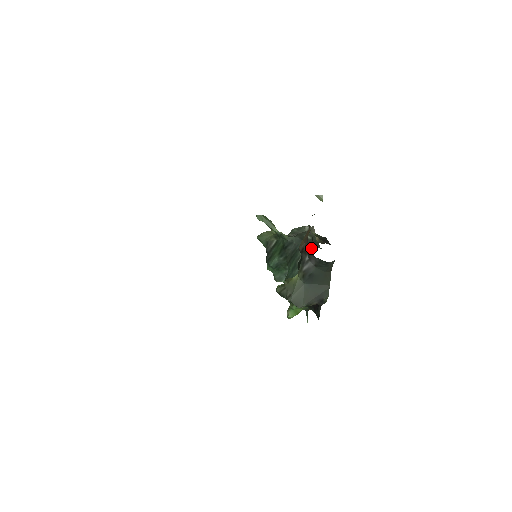
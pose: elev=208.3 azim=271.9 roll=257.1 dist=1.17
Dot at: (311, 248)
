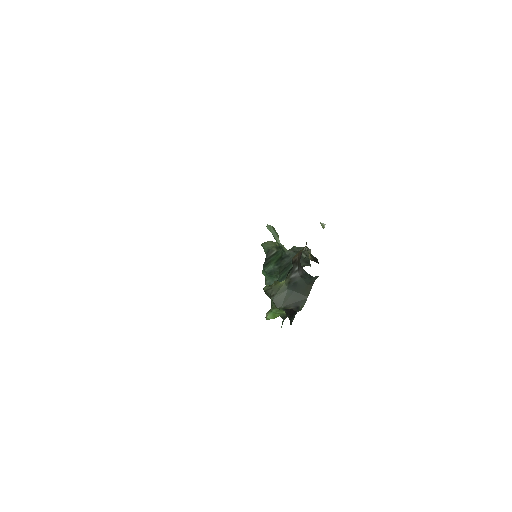
Dot at: (303, 264)
